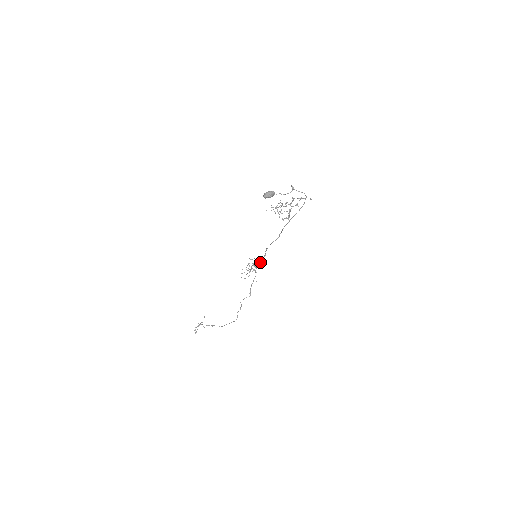
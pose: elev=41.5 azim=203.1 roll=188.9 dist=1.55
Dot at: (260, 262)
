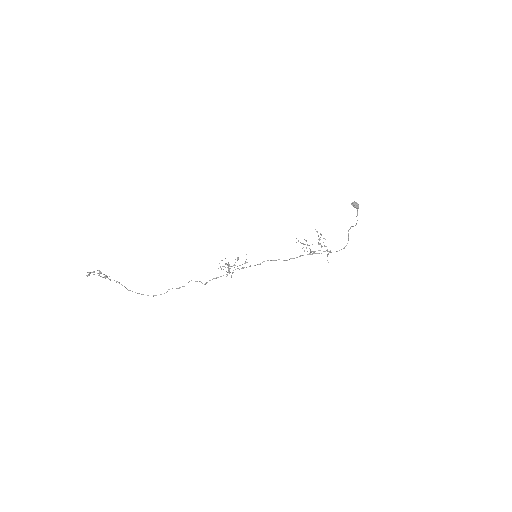
Dot at: (249, 266)
